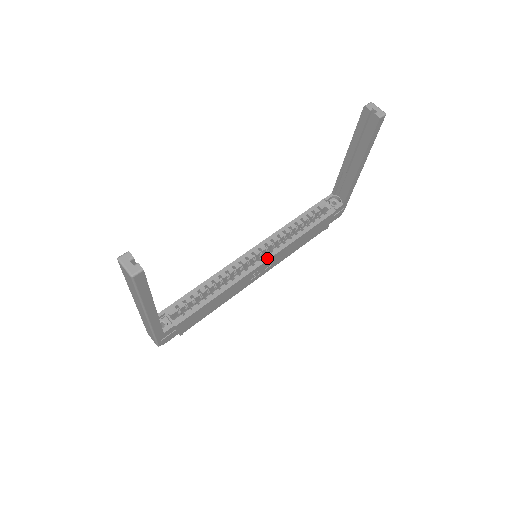
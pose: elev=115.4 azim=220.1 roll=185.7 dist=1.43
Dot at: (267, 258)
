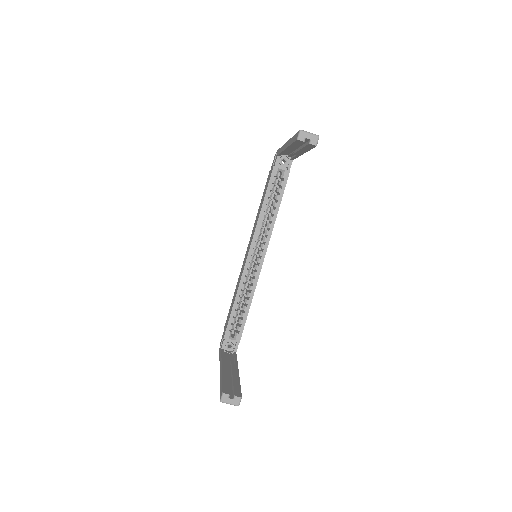
Dot at: (265, 252)
